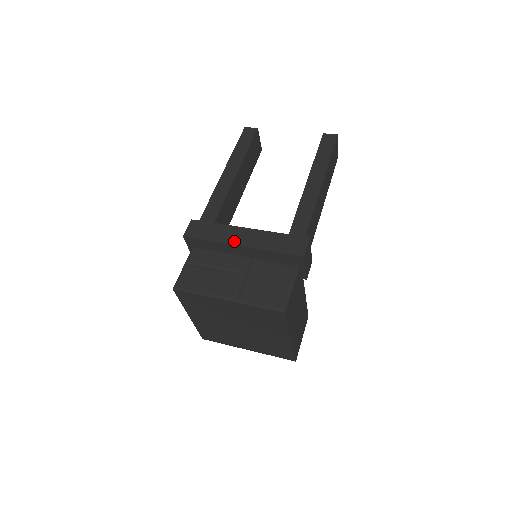
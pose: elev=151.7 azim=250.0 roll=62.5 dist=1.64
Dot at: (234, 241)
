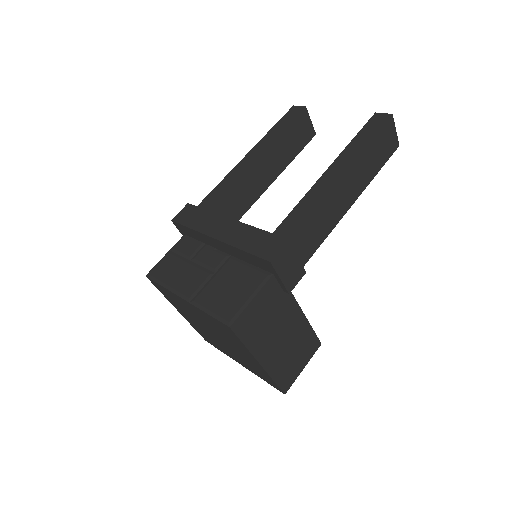
Dot at: (212, 232)
